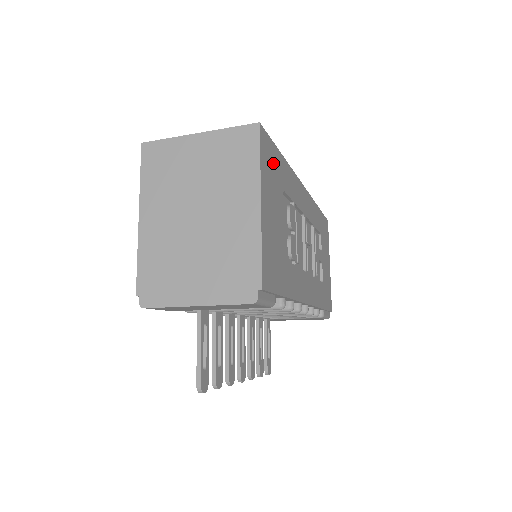
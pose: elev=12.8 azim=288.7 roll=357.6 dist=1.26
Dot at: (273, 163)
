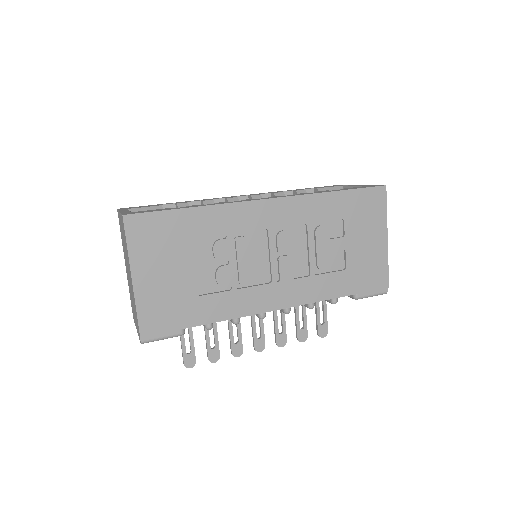
Dot at: (161, 230)
